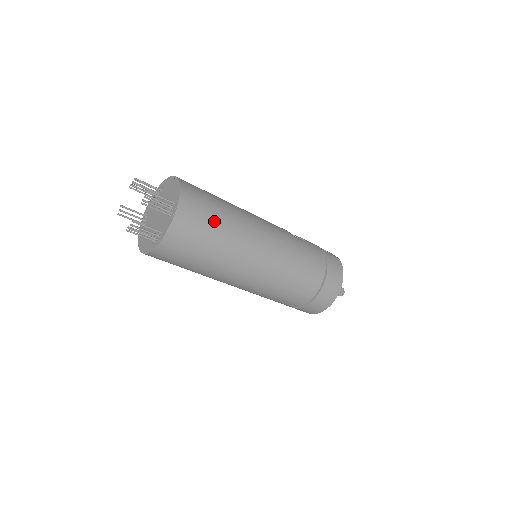
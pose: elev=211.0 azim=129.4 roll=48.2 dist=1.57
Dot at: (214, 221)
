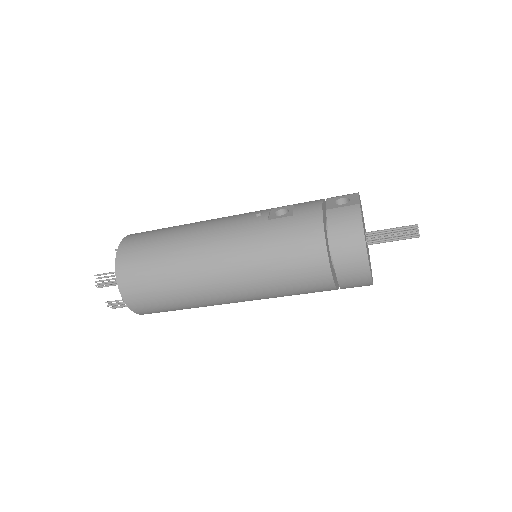
Dot at: (155, 270)
